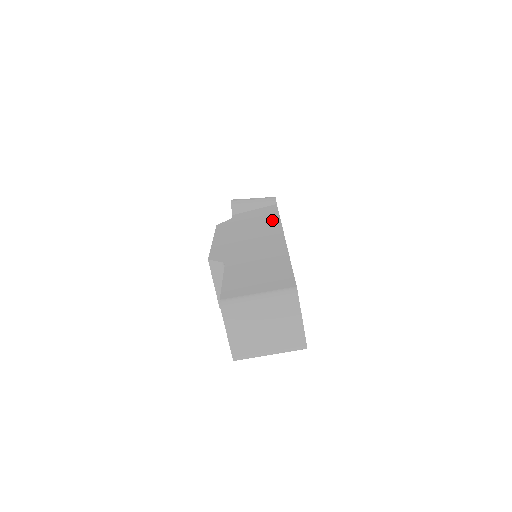
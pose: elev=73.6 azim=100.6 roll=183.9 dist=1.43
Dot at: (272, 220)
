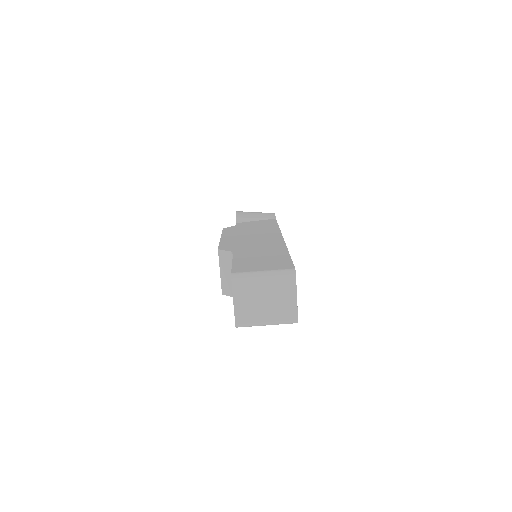
Dot at: (272, 228)
